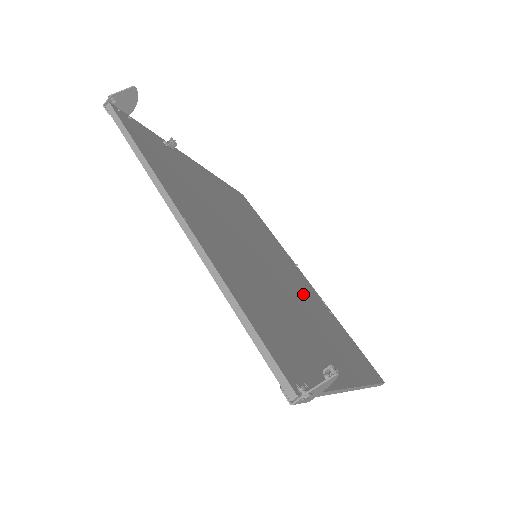
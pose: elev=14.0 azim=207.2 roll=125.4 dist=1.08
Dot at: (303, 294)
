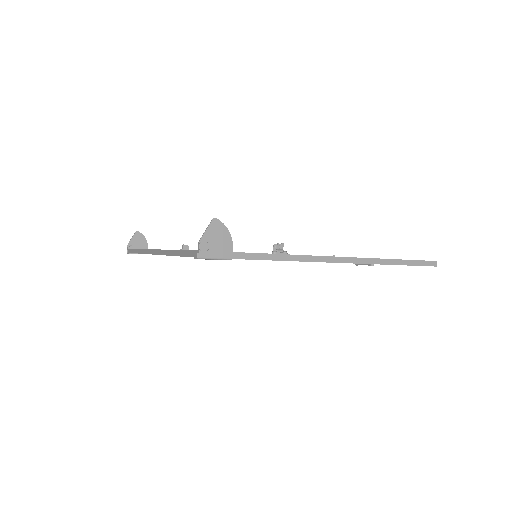
Dot at: occluded
